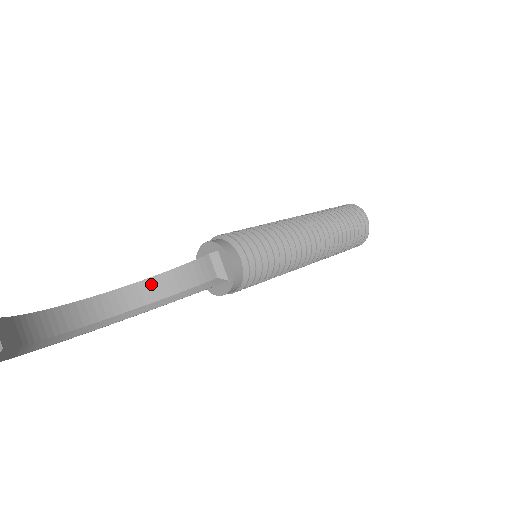
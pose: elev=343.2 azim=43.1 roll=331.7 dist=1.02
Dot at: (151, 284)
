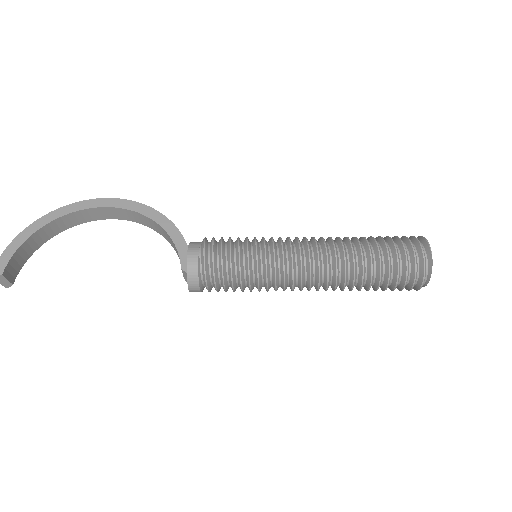
Dot at: (157, 226)
